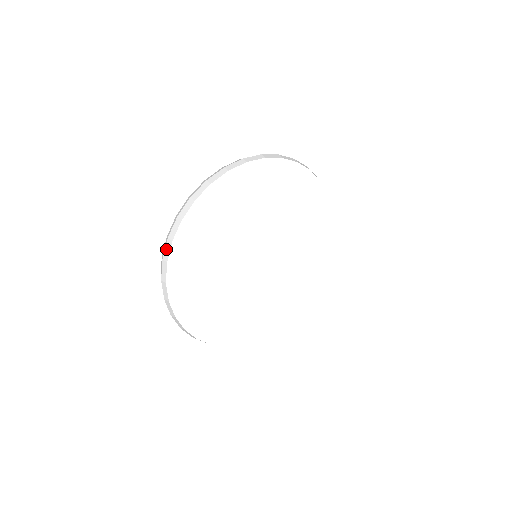
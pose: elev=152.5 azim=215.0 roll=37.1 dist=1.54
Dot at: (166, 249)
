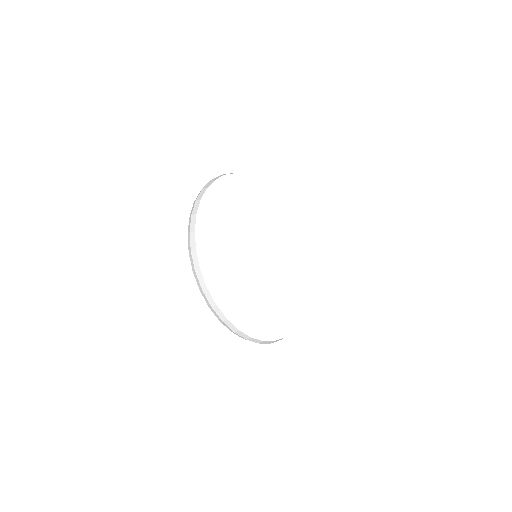
Dot at: (208, 183)
